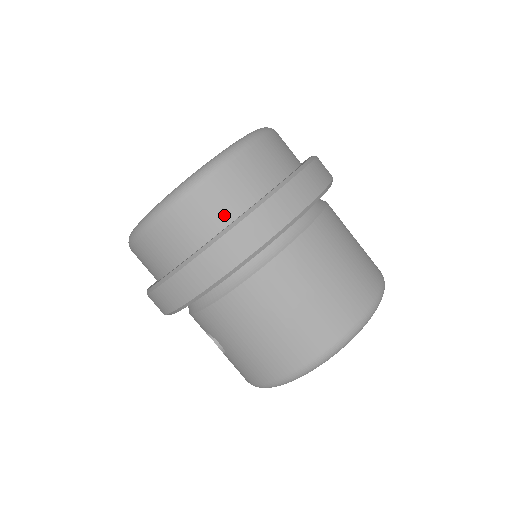
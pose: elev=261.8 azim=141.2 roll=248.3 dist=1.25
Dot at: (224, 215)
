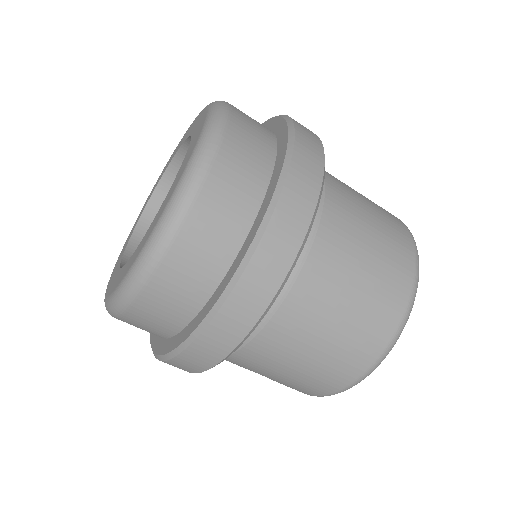
Dot at: (220, 258)
